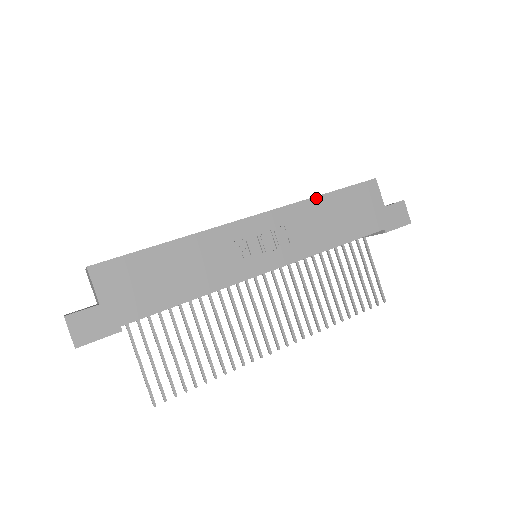
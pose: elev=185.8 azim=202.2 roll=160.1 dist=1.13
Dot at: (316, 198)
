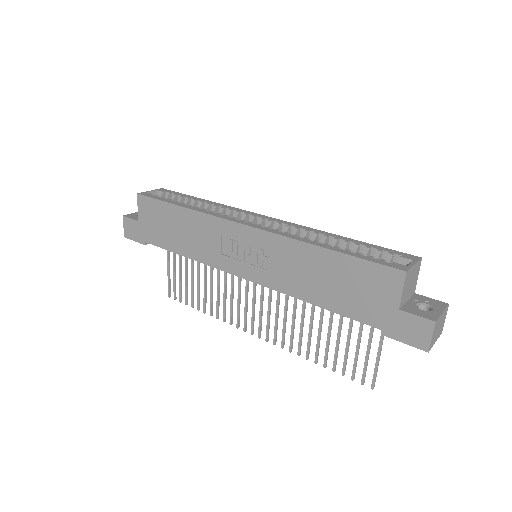
Dot at: (314, 246)
